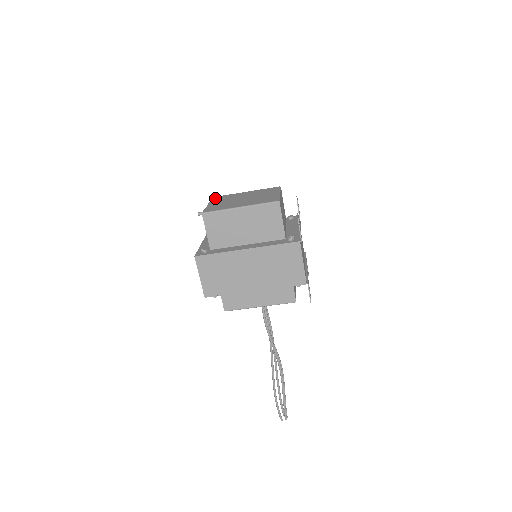
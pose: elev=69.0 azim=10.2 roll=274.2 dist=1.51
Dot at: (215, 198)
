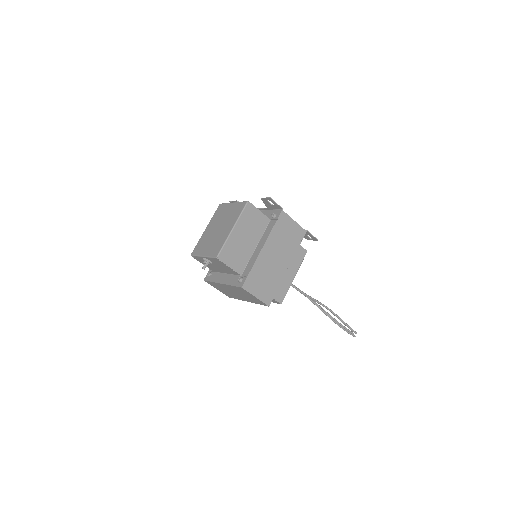
Dot at: (195, 252)
